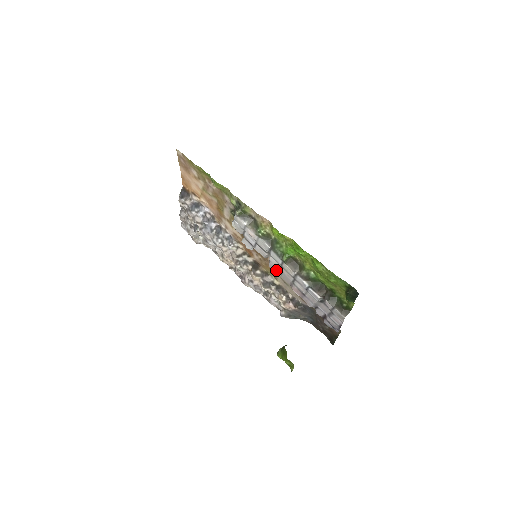
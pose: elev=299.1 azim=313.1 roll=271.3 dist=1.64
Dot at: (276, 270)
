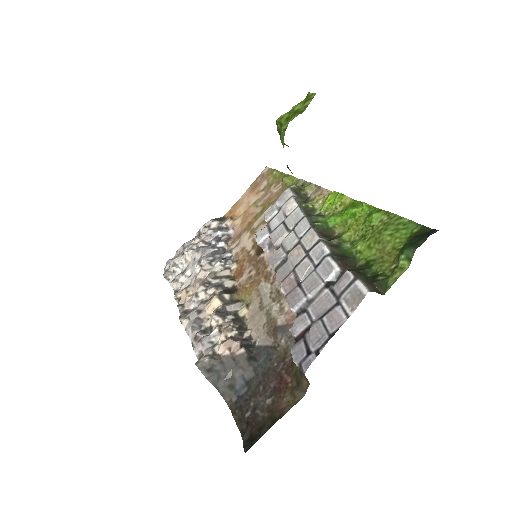
Dot at: (277, 260)
